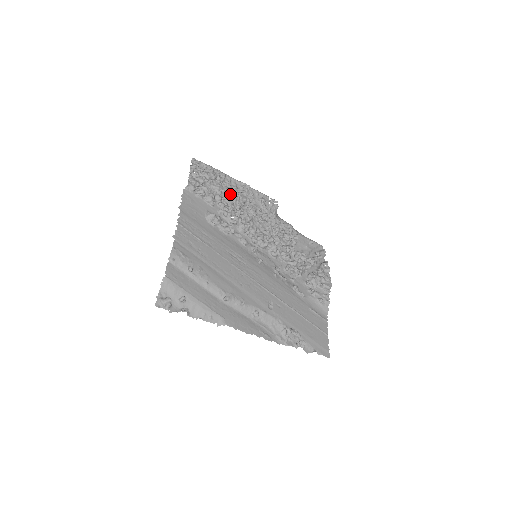
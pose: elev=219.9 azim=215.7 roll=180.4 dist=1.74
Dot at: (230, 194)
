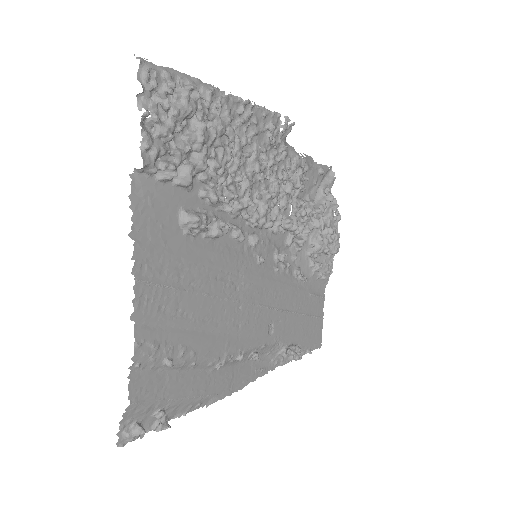
Dot at: (221, 145)
